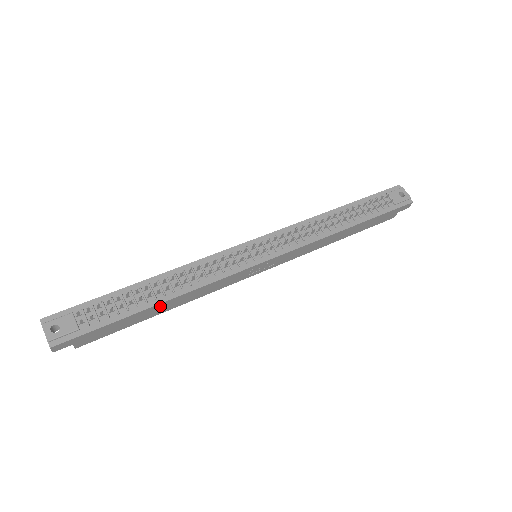
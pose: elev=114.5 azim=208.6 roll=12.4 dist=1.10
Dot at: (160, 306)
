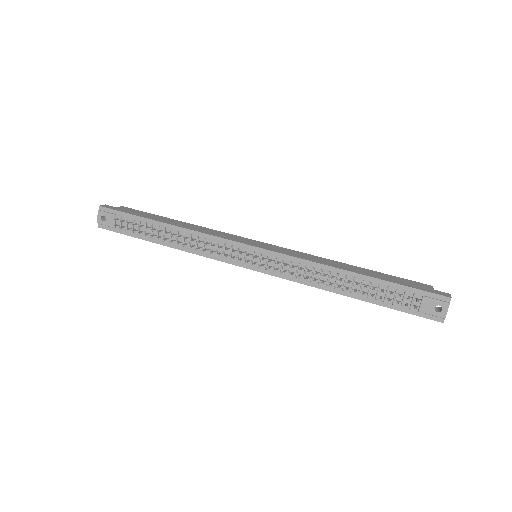
Dot at: (168, 244)
